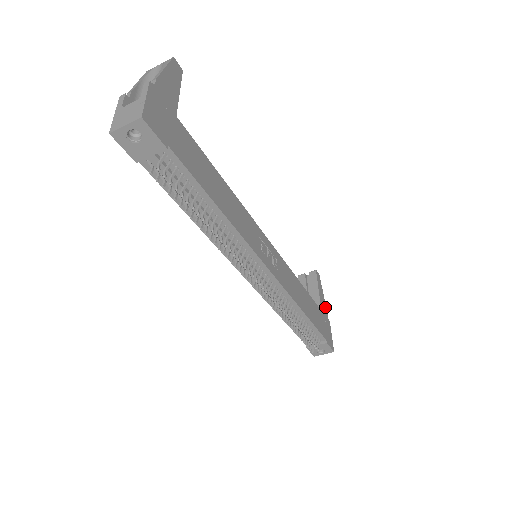
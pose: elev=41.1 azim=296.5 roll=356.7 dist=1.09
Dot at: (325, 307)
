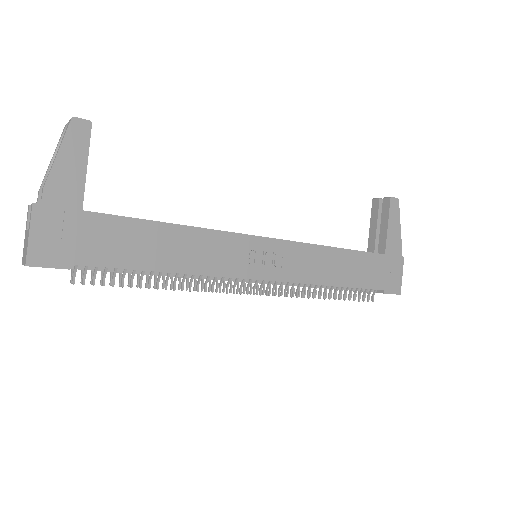
Dot at: (398, 242)
